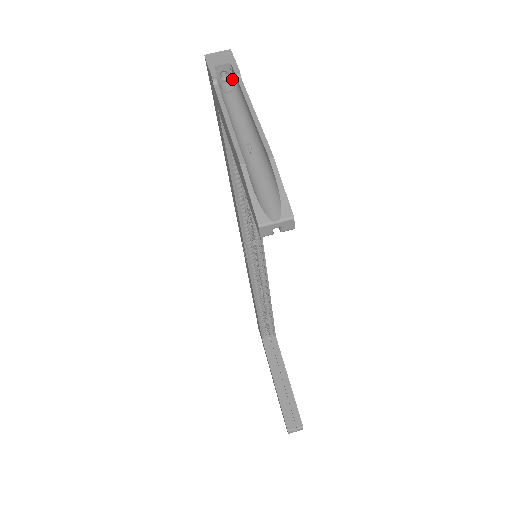
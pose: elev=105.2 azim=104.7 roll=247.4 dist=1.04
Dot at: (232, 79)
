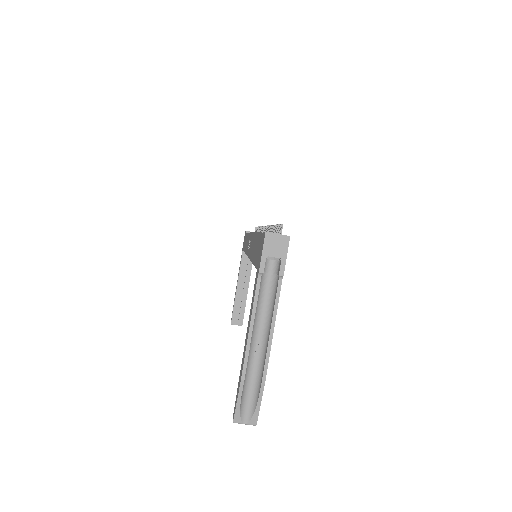
Dot at: (278, 262)
